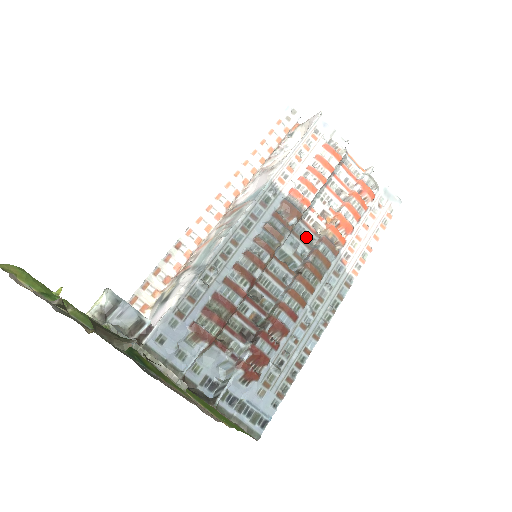
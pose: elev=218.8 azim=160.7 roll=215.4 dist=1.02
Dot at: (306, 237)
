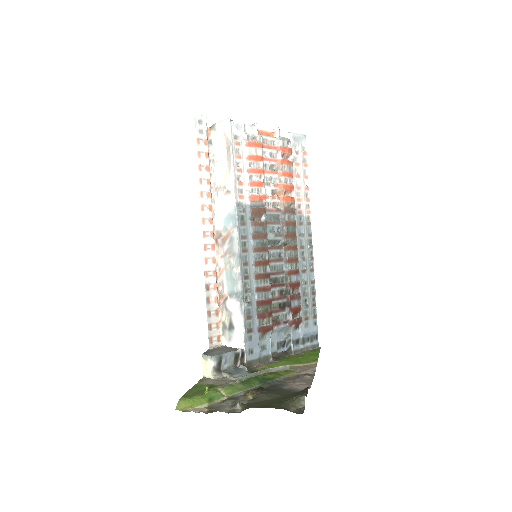
Dot at: (274, 218)
